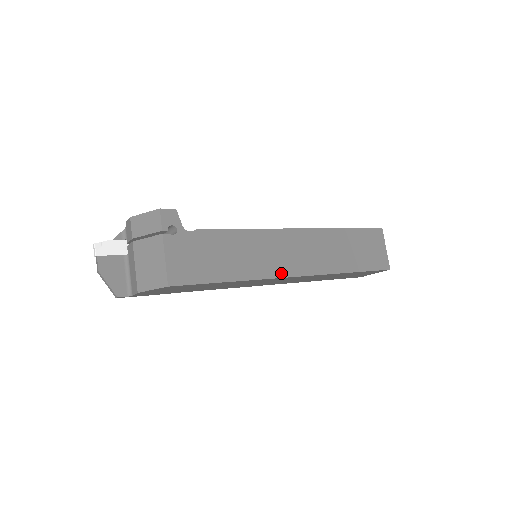
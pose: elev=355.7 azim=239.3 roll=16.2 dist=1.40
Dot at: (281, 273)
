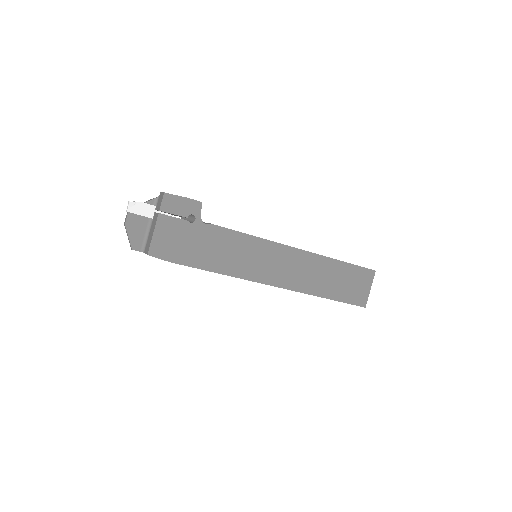
Dot at: (268, 281)
